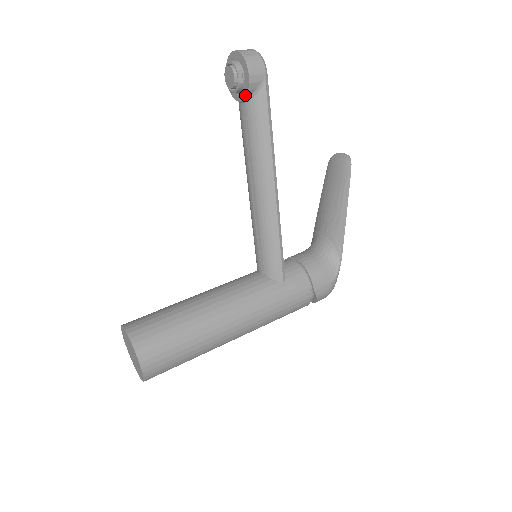
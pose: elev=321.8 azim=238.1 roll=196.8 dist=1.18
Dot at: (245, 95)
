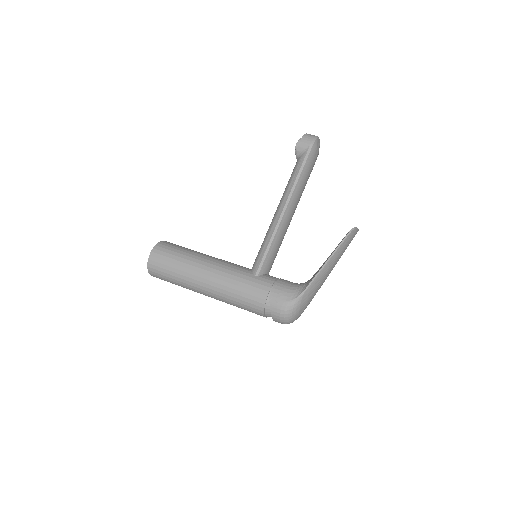
Dot at: (297, 154)
